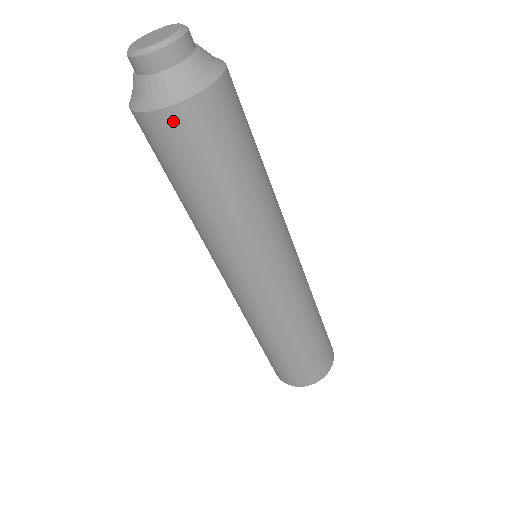
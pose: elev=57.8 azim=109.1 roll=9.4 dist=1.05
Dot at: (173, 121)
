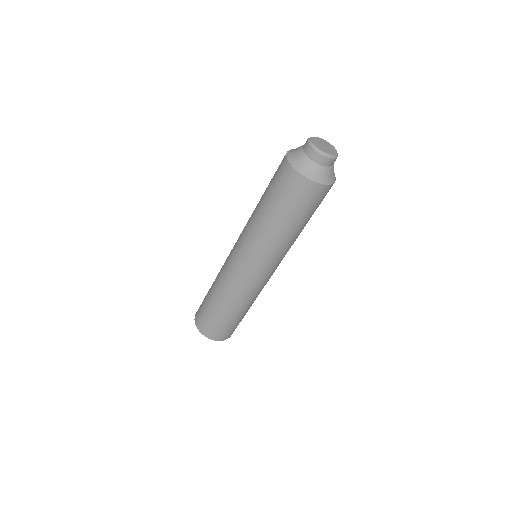
Dot at: (305, 185)
